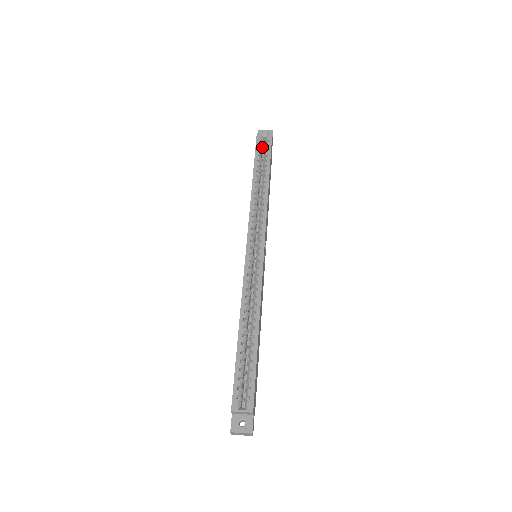
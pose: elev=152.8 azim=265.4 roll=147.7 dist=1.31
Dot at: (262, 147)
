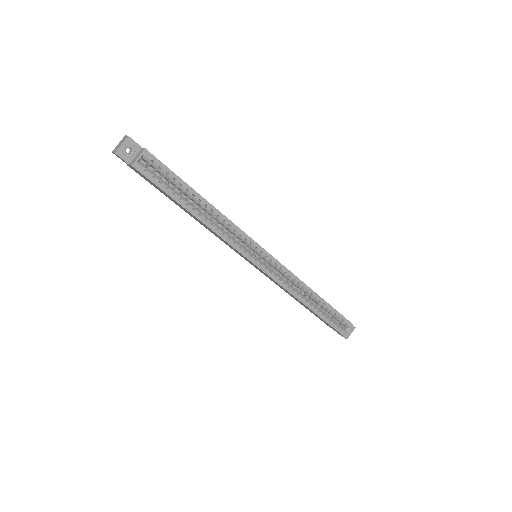
Dot at: (147, 169)
